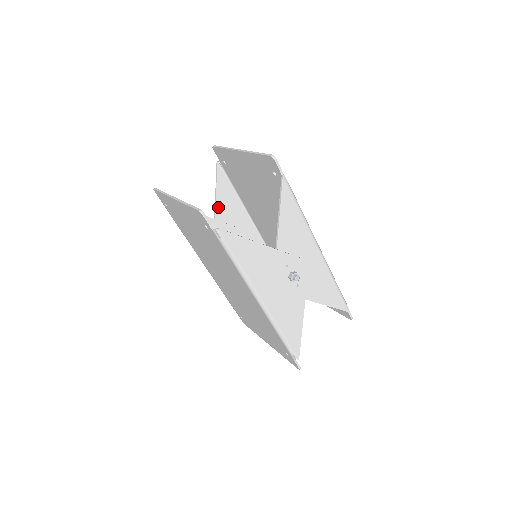
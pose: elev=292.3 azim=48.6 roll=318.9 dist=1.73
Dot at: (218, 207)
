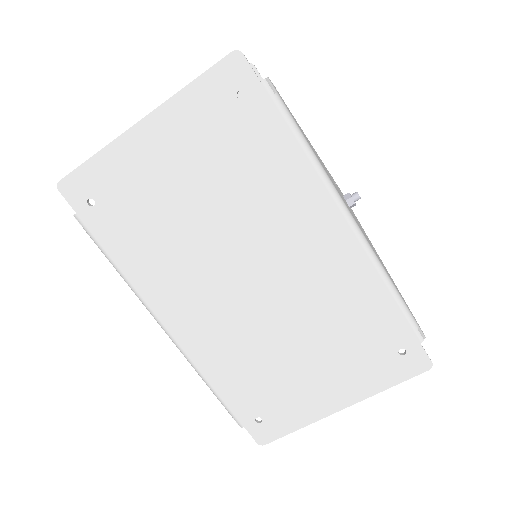
Dot at: occluded
